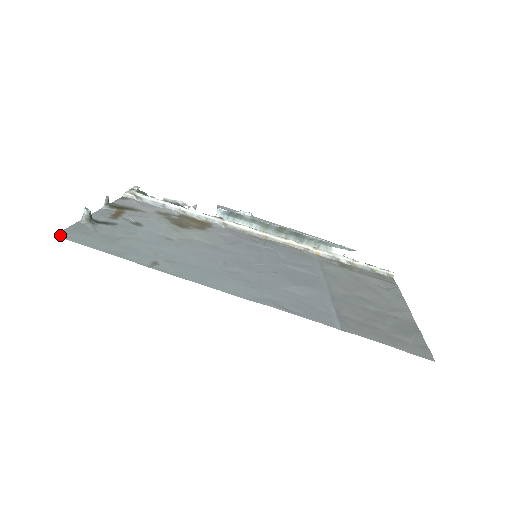
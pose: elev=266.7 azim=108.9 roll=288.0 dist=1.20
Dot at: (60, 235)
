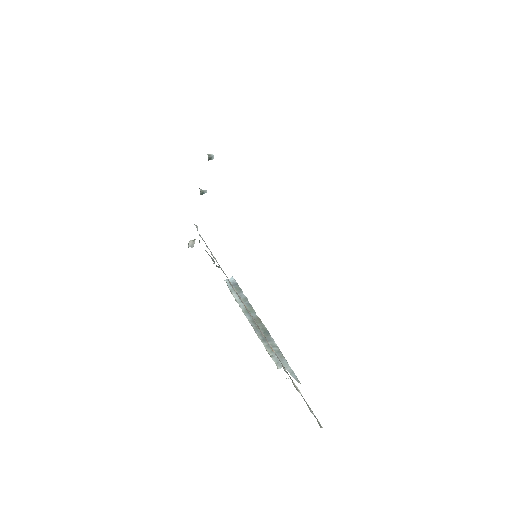
Dot at: occluded
